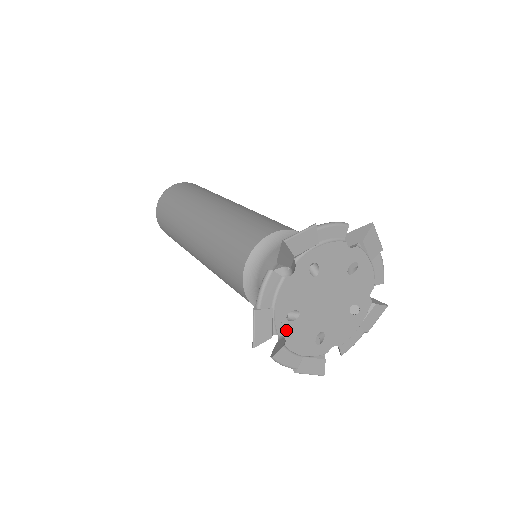
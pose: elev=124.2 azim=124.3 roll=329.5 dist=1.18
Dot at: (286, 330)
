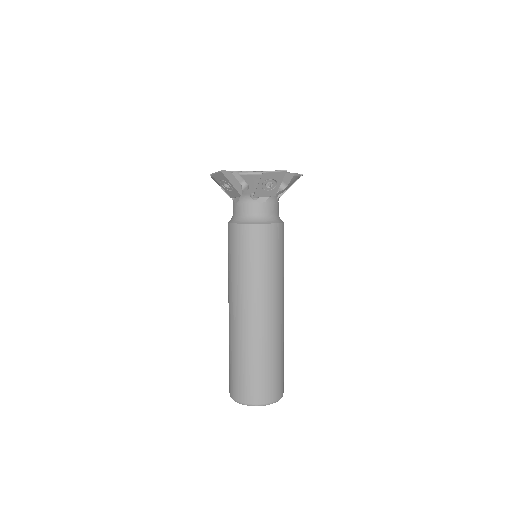
Dot at: occluded
